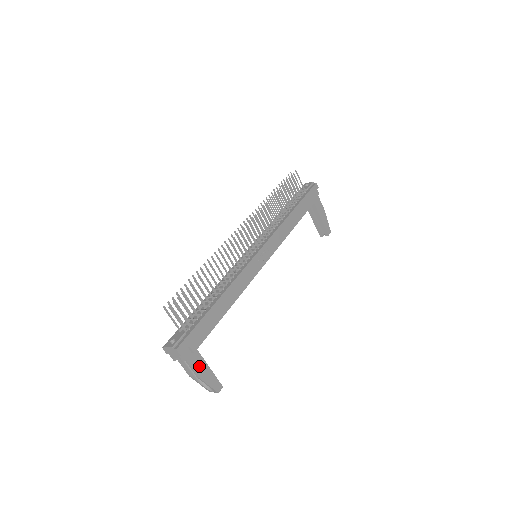
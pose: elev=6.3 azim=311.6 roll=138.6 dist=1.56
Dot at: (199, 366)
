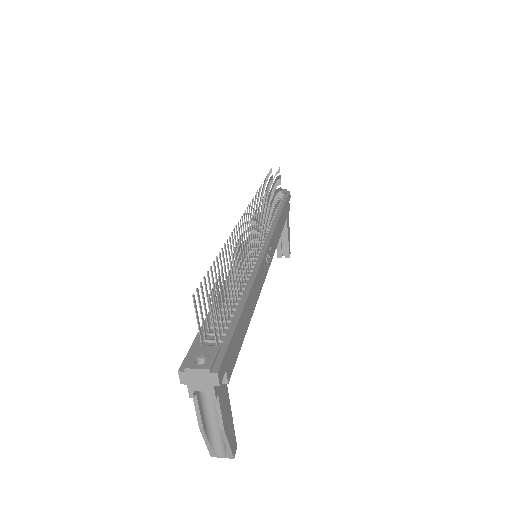
Dot at: (225, 409)
